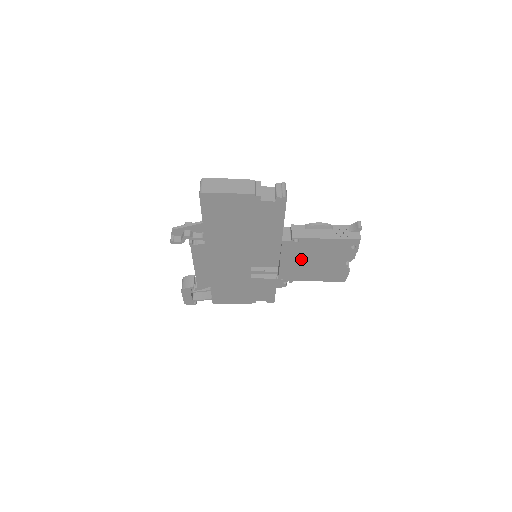
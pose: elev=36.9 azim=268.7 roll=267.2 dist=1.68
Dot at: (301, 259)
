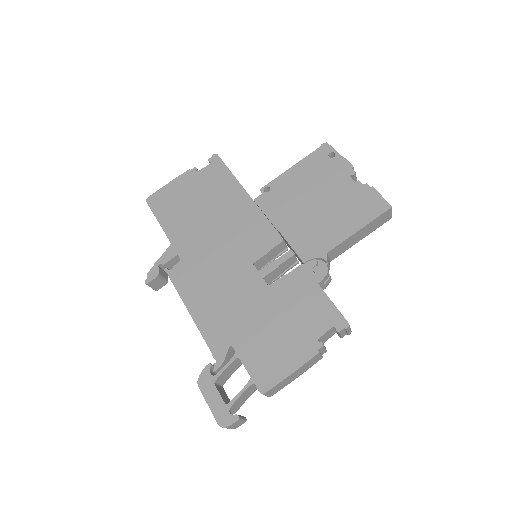
Dot at: (297, 211)
